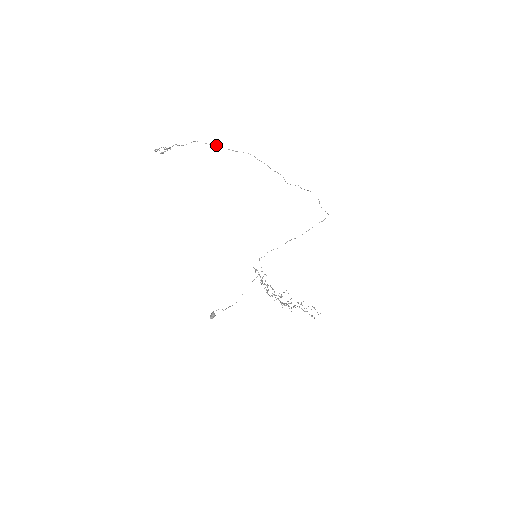
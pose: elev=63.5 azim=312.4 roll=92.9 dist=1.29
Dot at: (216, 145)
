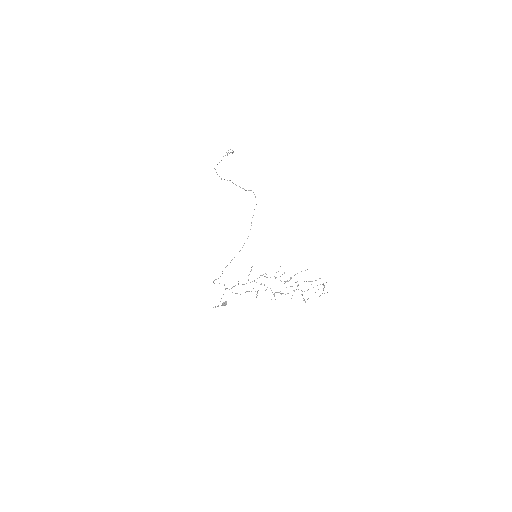
Dot at: occluded
